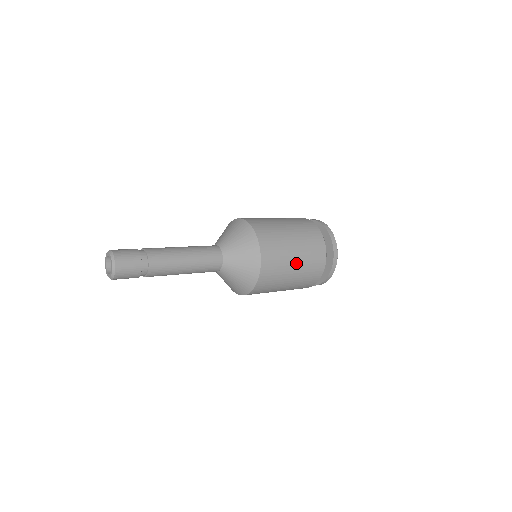
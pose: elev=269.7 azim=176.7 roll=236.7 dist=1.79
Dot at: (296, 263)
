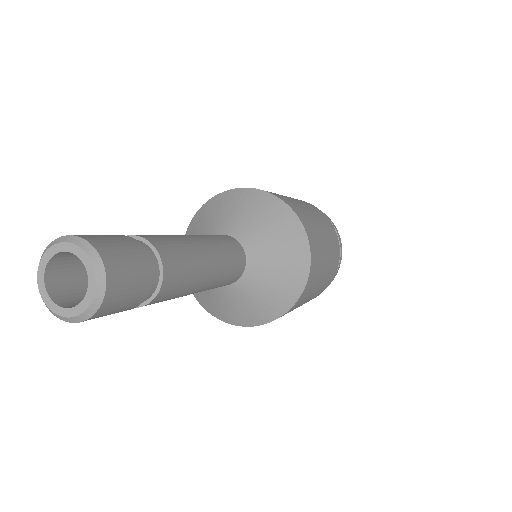
Dot at: (327, 258)
